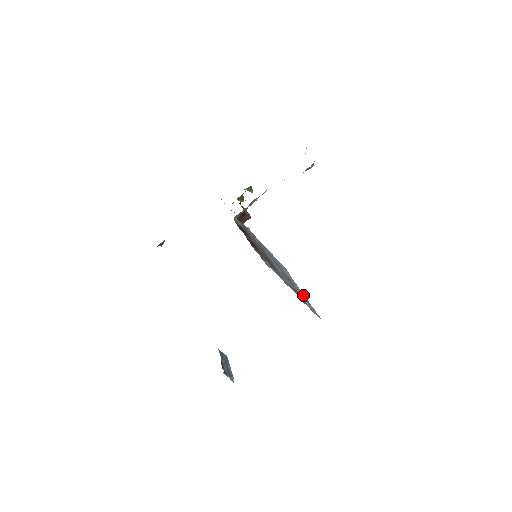
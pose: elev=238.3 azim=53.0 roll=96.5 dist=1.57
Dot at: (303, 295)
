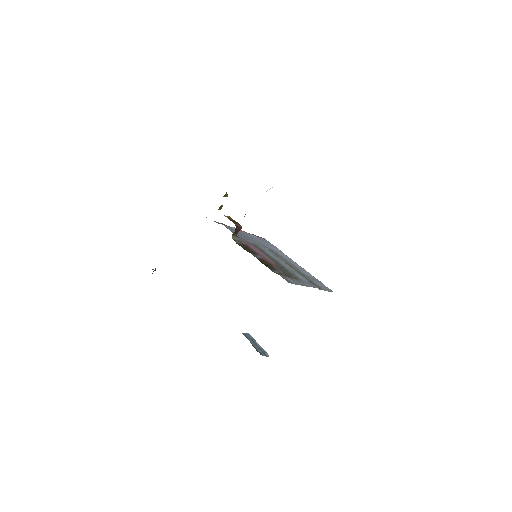
Dot at: (306, 272)
